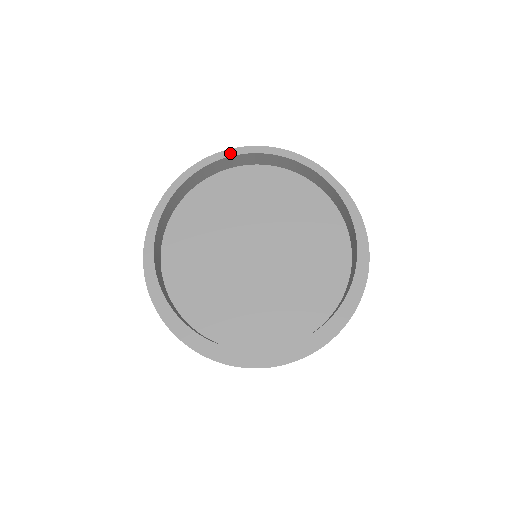
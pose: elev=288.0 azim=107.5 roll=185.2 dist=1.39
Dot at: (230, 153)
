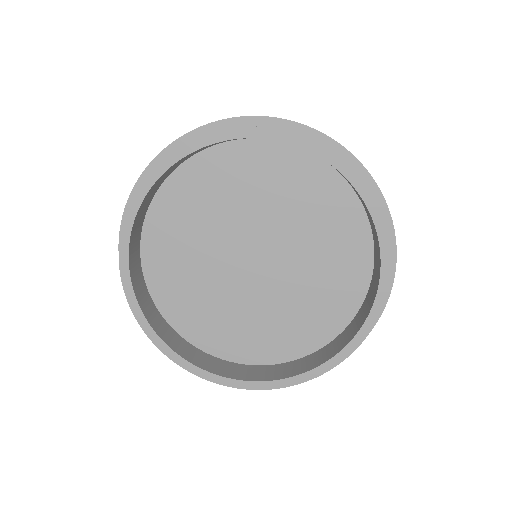
Dot at: (162, 168)
